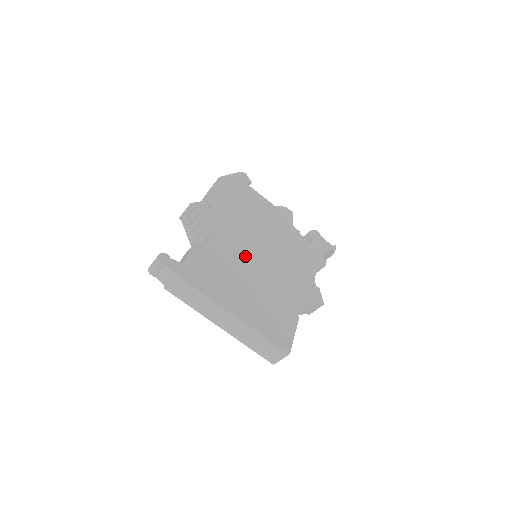
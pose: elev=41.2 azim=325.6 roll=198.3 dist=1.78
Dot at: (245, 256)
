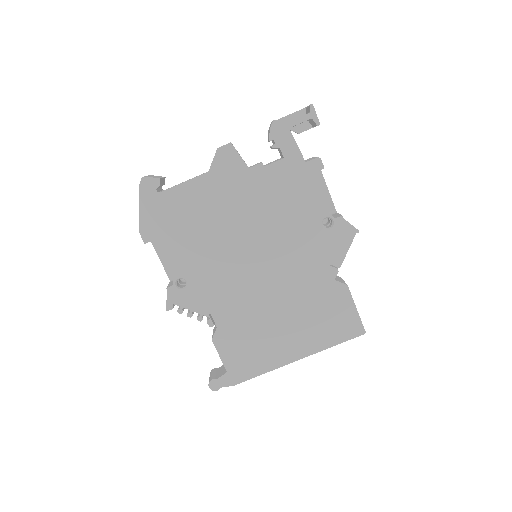
Dot at: (252, 292)
